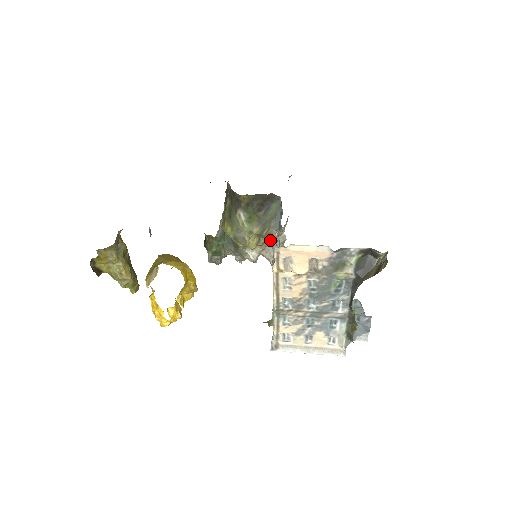
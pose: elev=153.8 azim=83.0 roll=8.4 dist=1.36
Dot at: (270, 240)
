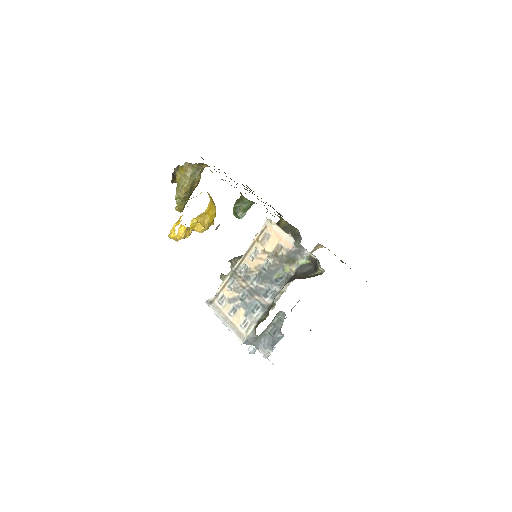
Dot at: occluded
